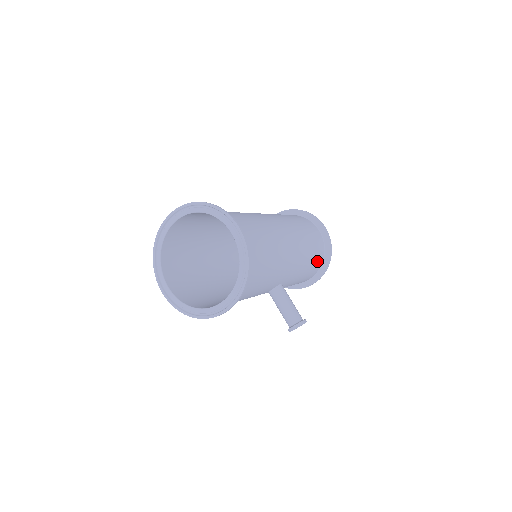
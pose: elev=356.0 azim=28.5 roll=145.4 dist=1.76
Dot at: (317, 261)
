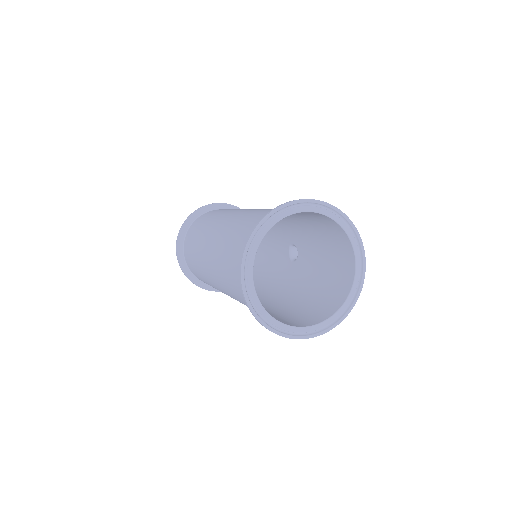
Dot at: occluded
